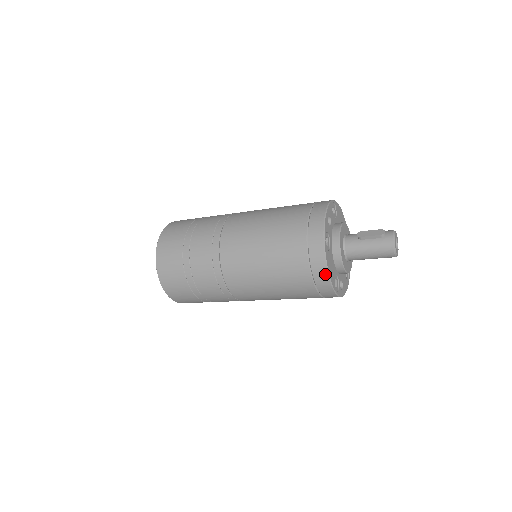
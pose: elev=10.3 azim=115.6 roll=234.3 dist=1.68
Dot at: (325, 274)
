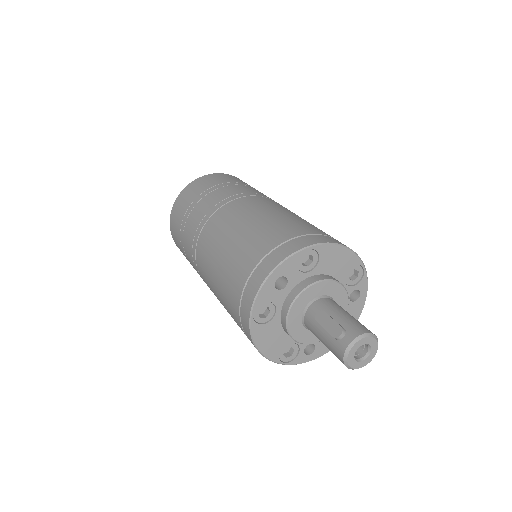
Dot at: (256, 348)
